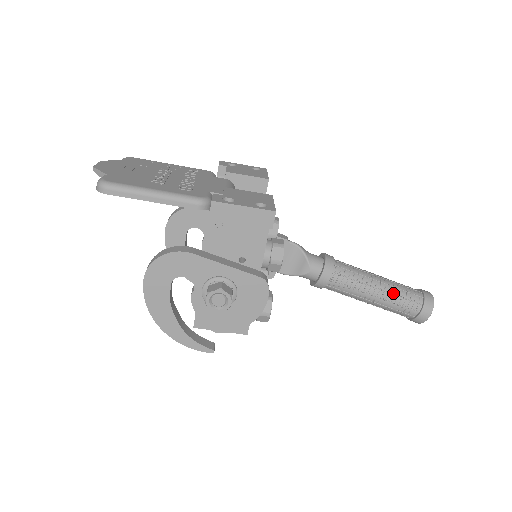
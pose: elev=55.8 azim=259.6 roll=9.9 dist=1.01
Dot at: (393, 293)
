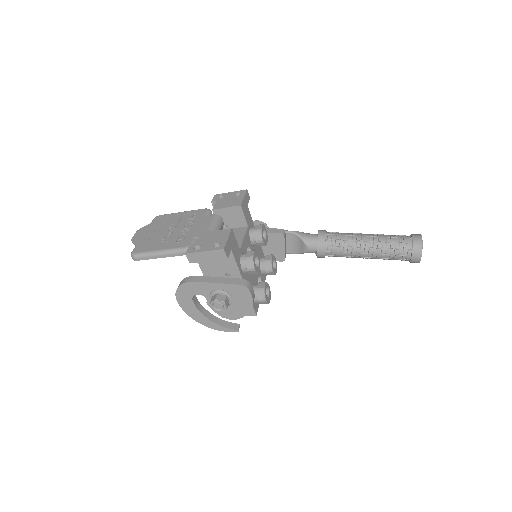
Dot at: (382, 248)
